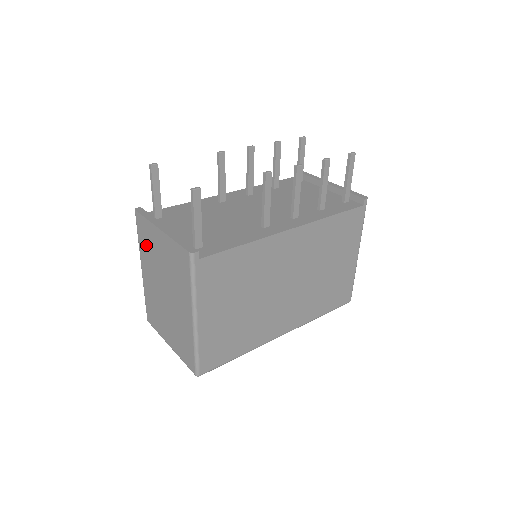
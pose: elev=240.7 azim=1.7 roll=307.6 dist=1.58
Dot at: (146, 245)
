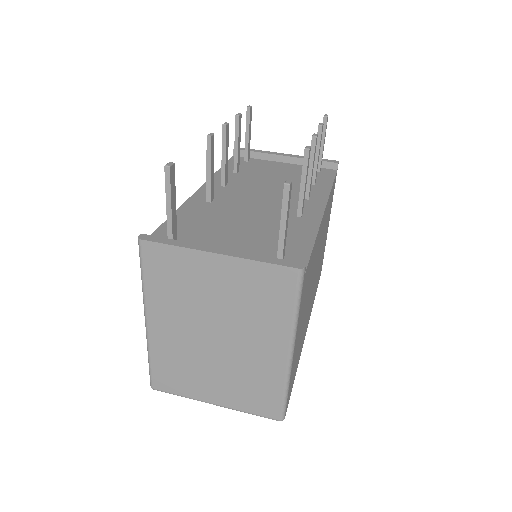
Dot at: (169, 284)
